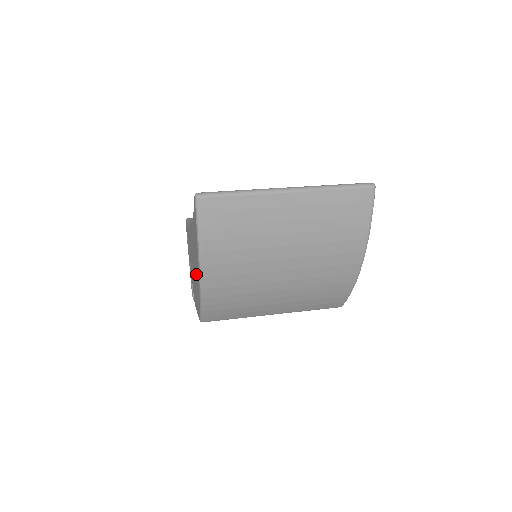
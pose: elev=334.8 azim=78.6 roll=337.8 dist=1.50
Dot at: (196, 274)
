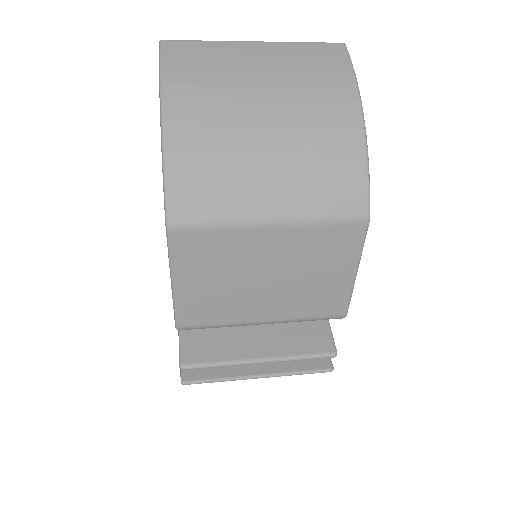
Dot at: occluded
